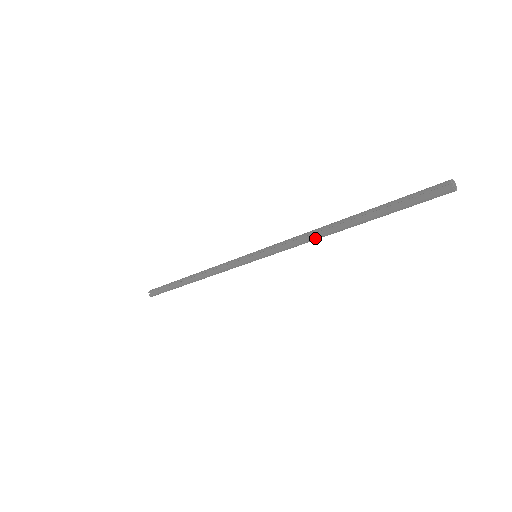
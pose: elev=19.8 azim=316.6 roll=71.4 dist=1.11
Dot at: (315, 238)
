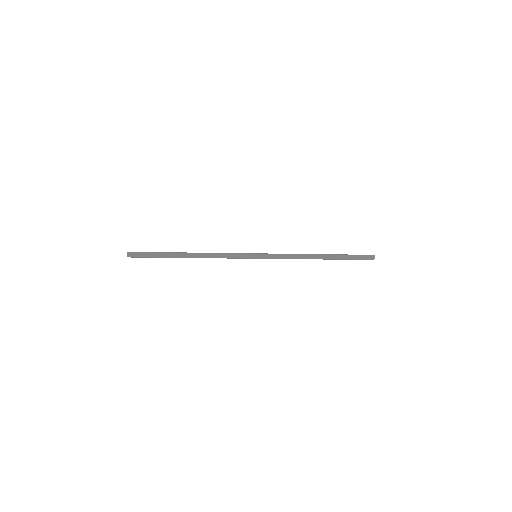
Dot at: occluded
